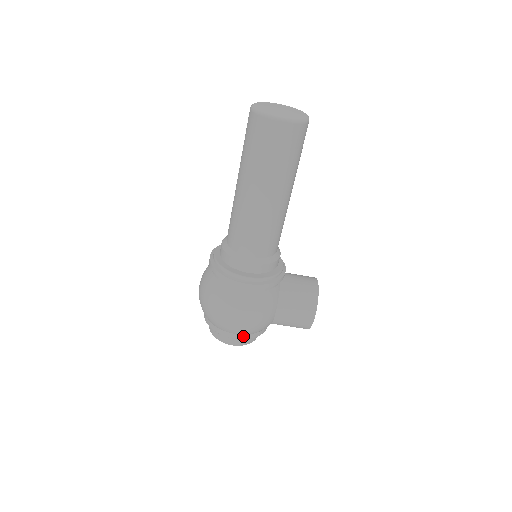
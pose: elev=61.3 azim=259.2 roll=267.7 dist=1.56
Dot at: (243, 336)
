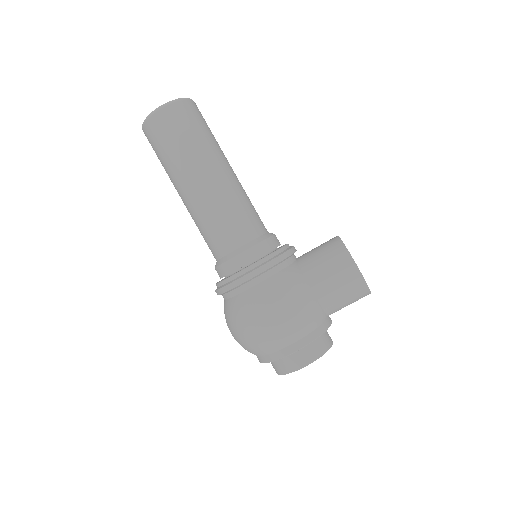
Dot at: (300, 343)
